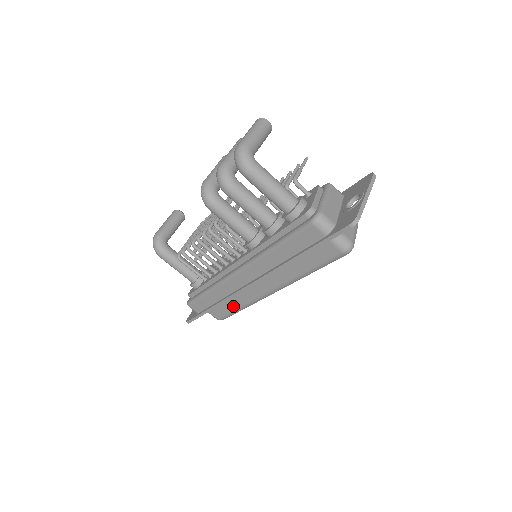
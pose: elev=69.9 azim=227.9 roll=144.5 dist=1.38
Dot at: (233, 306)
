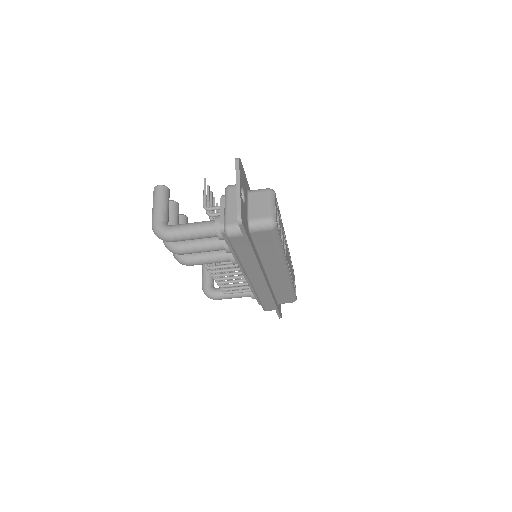
Dot at: (285, 292)
